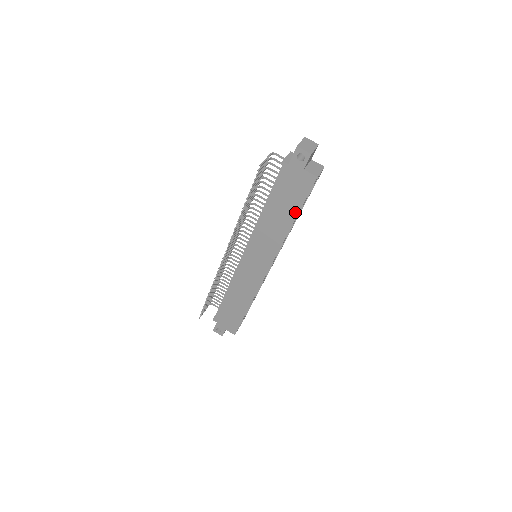
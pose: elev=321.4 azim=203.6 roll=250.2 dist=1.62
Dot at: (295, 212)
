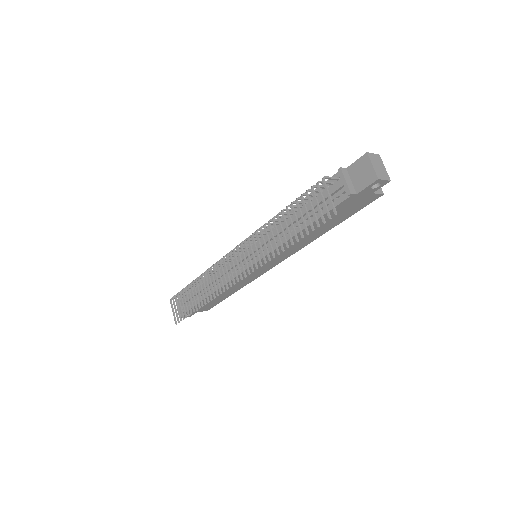
Dot at: (338, 223)
